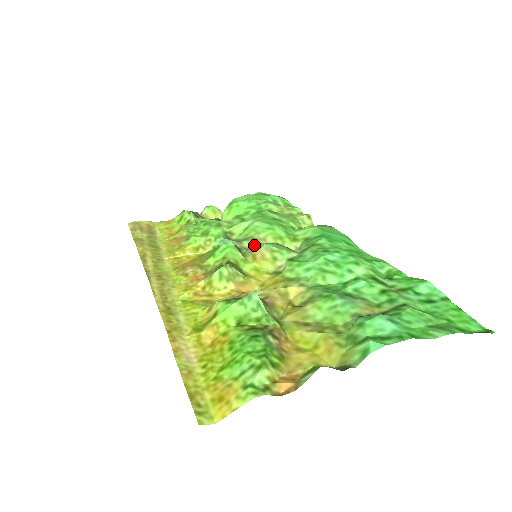
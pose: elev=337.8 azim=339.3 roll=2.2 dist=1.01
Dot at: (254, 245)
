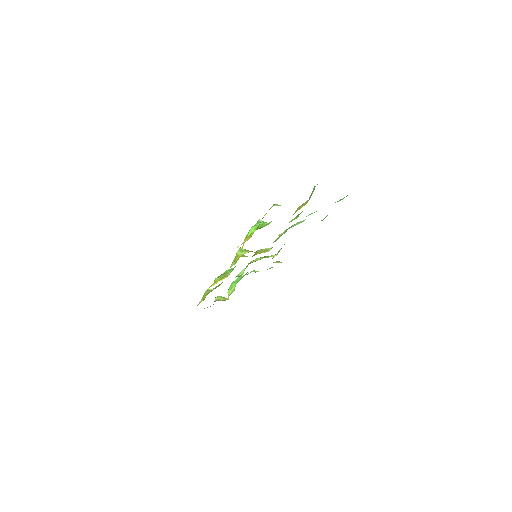
Dot at: occluded
